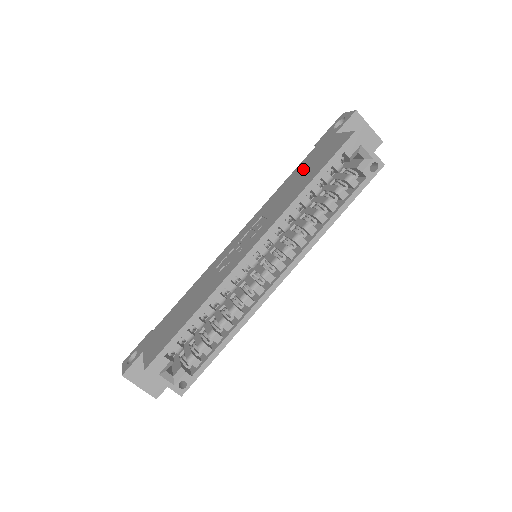
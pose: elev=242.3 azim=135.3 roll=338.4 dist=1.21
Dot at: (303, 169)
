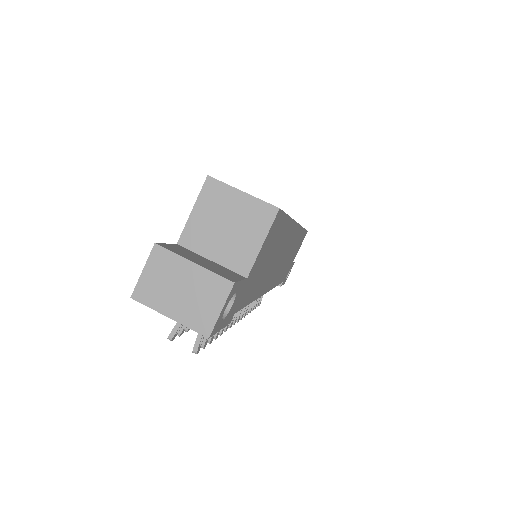
Dot at: occluded
